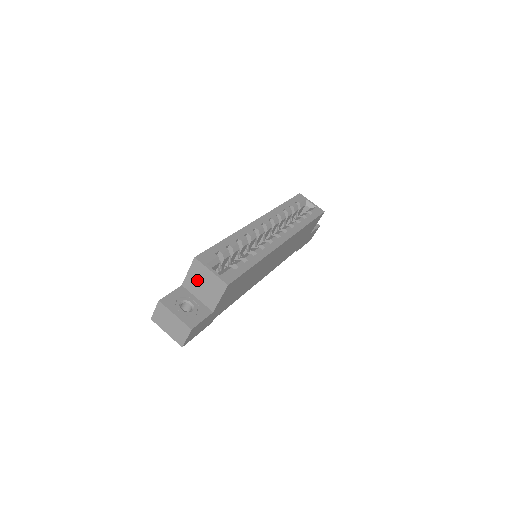
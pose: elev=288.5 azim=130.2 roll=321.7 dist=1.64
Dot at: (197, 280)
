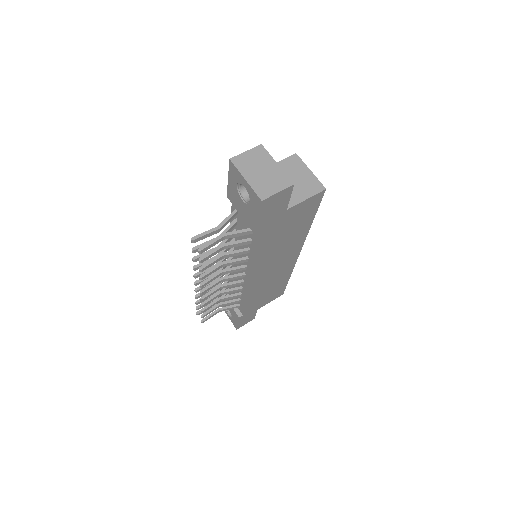
Dot at: occluded
